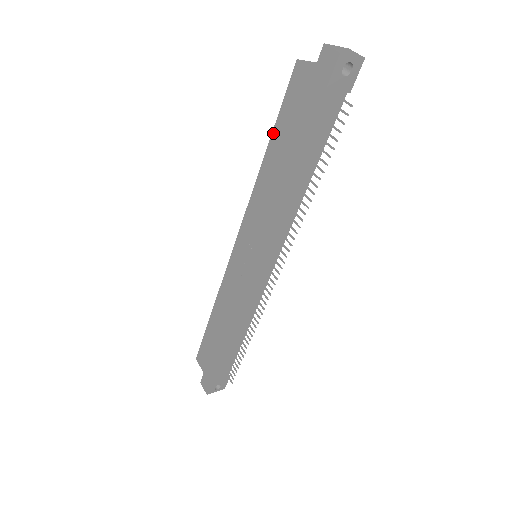
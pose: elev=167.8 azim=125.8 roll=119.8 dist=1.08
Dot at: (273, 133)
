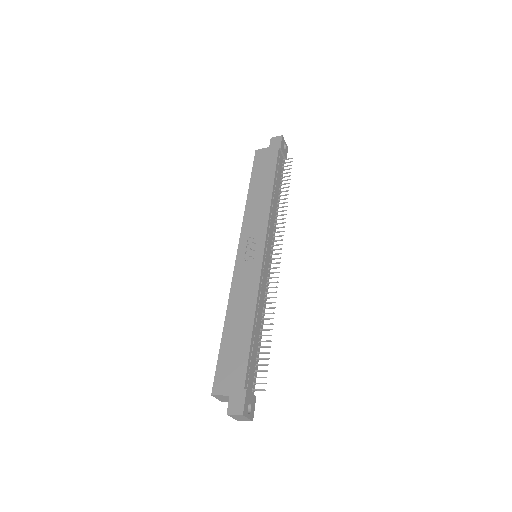
Dot at: (251, 180)
